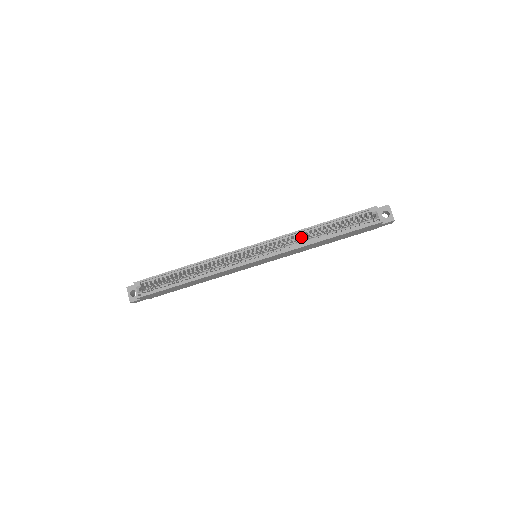
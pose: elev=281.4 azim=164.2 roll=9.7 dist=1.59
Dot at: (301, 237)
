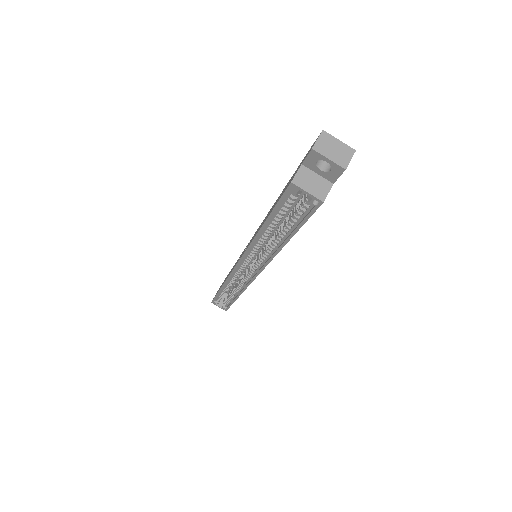
Dot at: occluded
